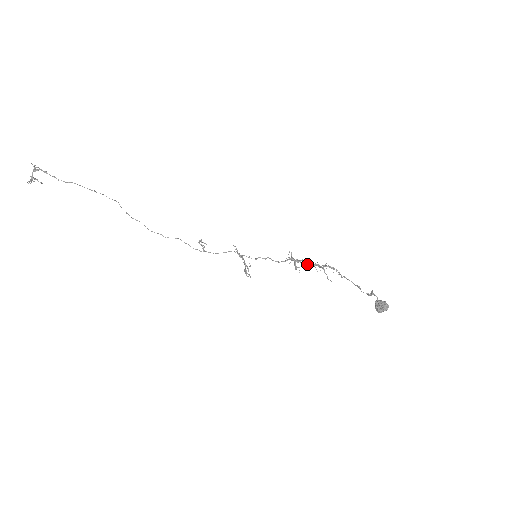
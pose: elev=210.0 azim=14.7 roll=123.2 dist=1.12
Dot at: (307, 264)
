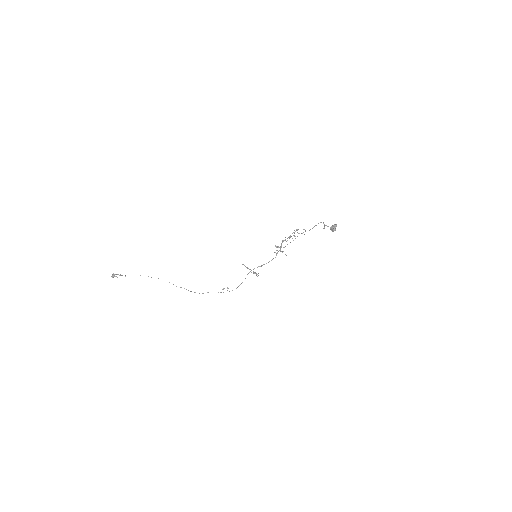
Dot at: occluded
